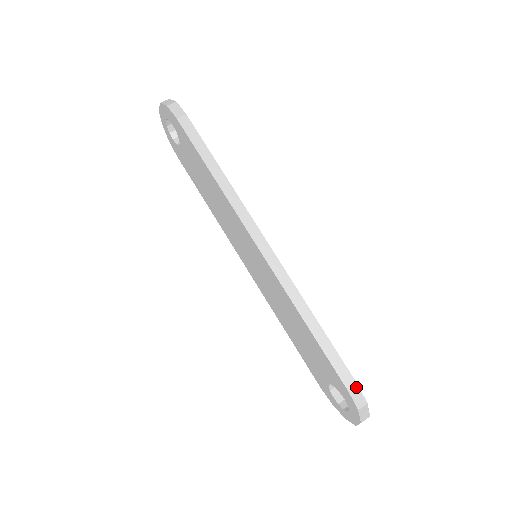
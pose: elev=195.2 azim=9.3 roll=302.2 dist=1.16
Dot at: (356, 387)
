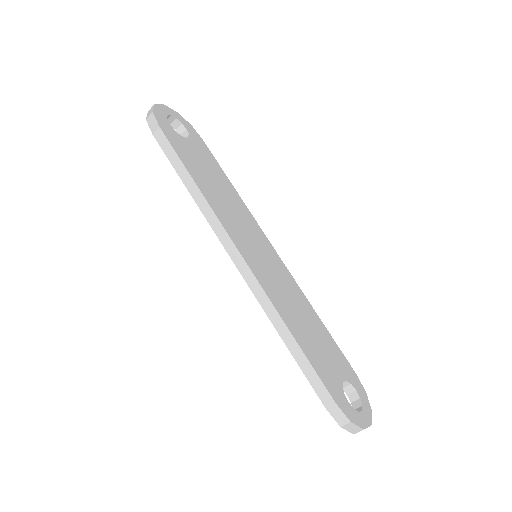
Dot at: (335, 406)
